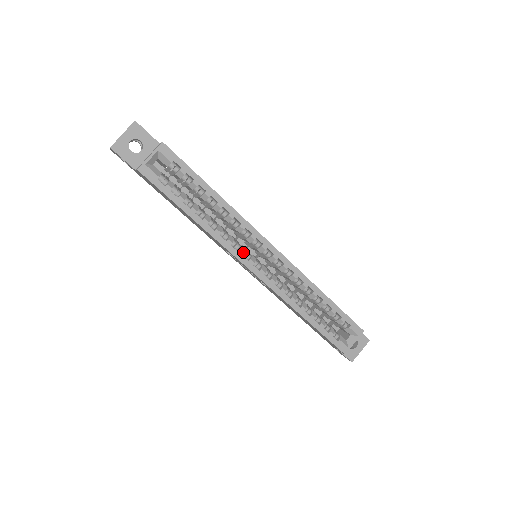
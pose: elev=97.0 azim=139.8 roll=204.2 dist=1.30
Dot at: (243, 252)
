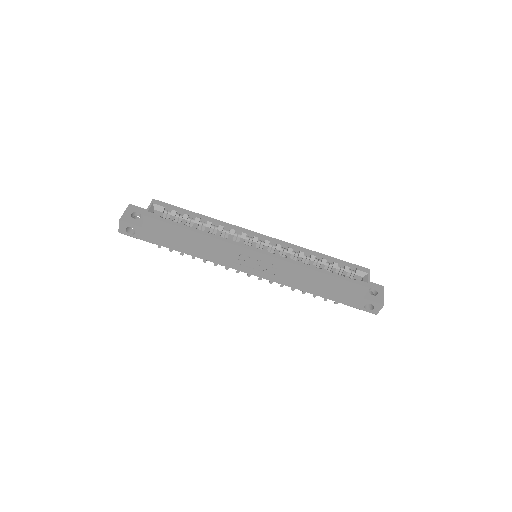
Dot at: (243, 243)
